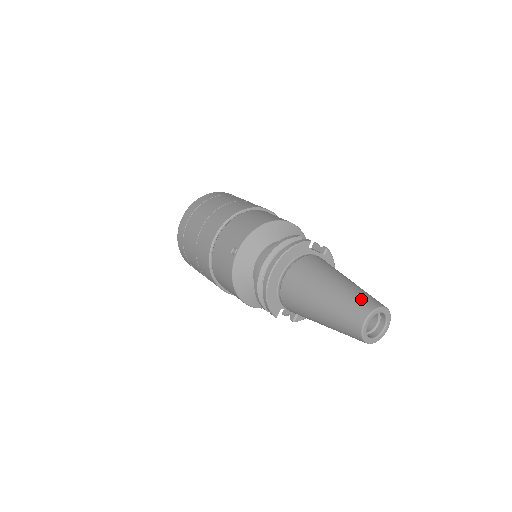
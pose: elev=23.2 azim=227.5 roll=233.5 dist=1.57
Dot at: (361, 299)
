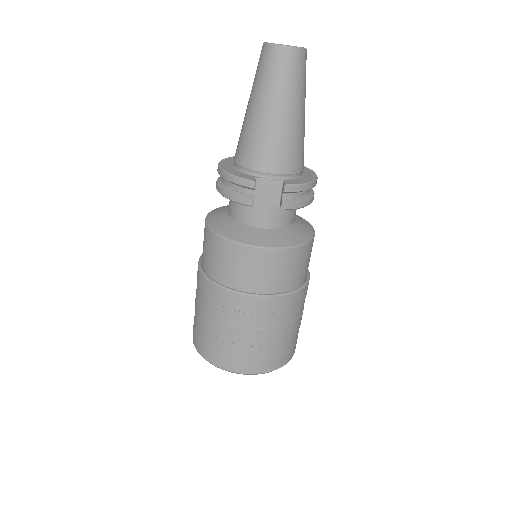
Dot at: occluded
